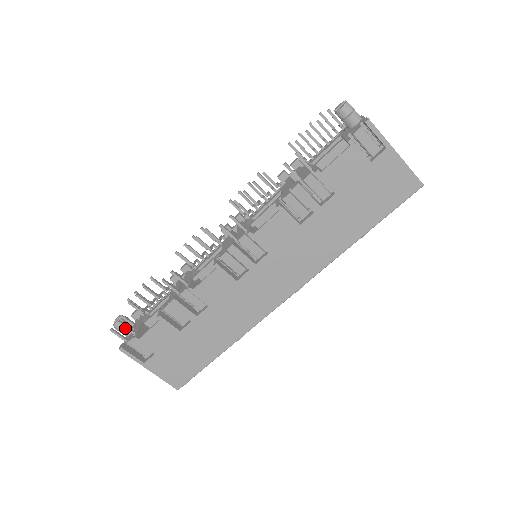
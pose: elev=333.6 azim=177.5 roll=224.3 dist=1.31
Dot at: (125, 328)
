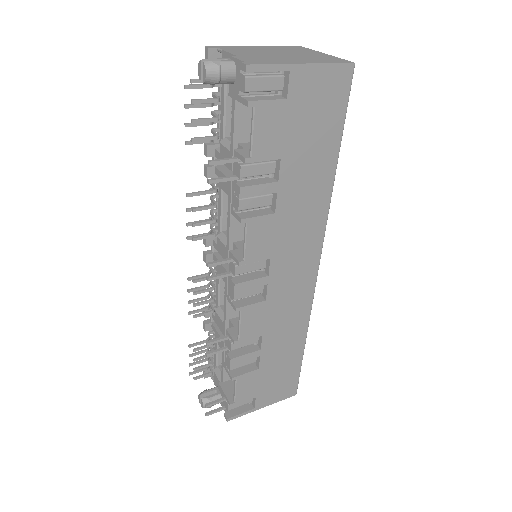
Dot at: occluded
